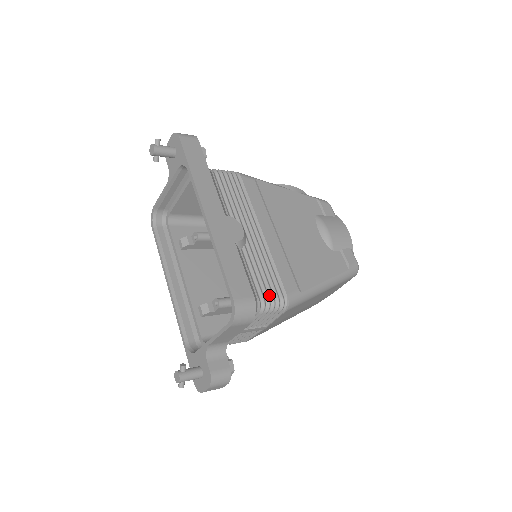
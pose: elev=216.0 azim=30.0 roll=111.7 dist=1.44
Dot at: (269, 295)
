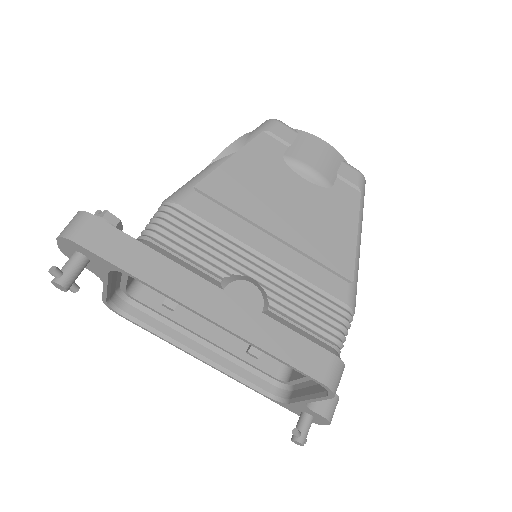
Dot at: (335, 326)
